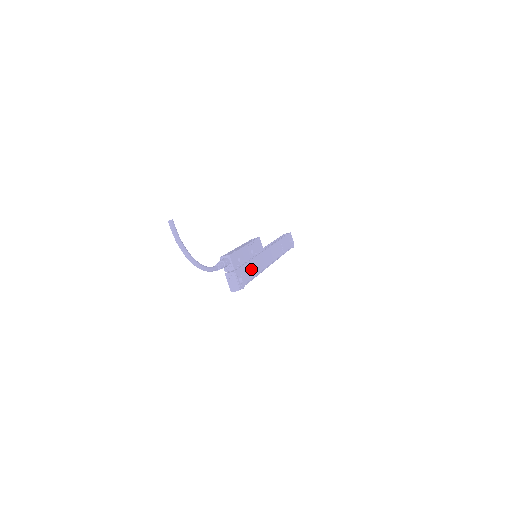
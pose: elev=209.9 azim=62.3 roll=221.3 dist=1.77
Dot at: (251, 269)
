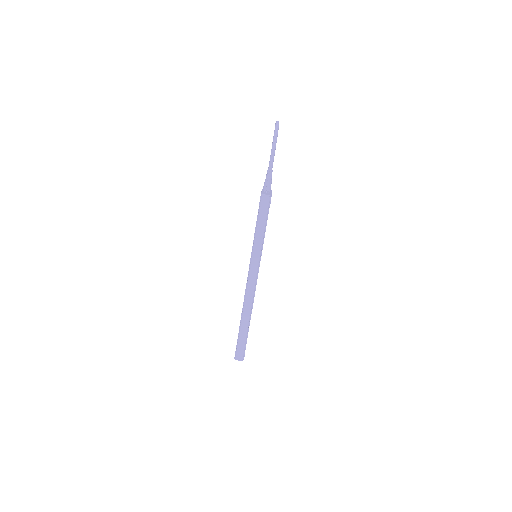
Dot at: occluded
